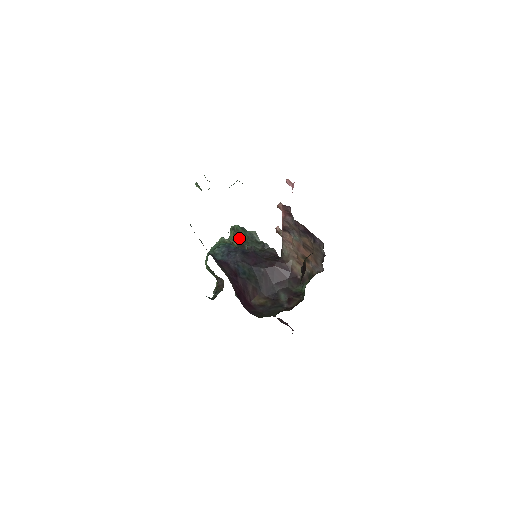
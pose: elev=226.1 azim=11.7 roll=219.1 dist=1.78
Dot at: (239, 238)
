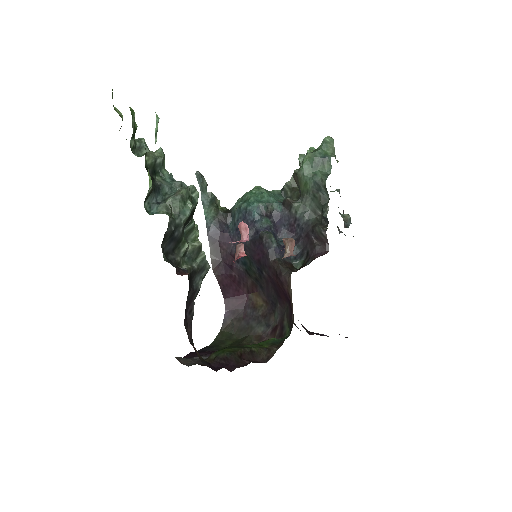
Dot at: (297, 184)
